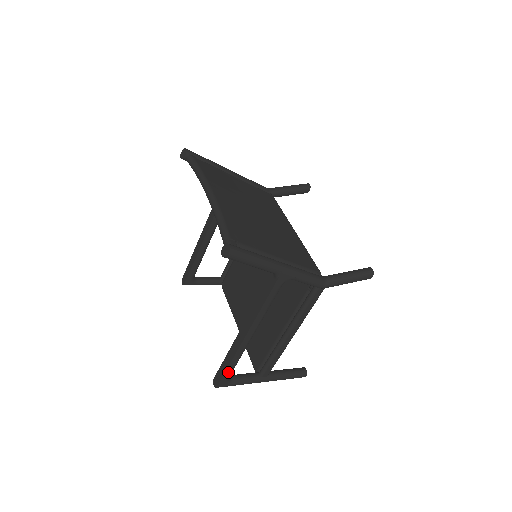
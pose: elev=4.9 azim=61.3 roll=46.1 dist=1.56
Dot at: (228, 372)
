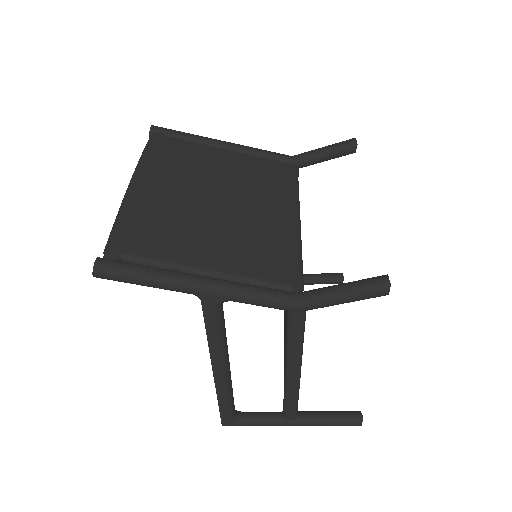
Dot at: (224, 411)
